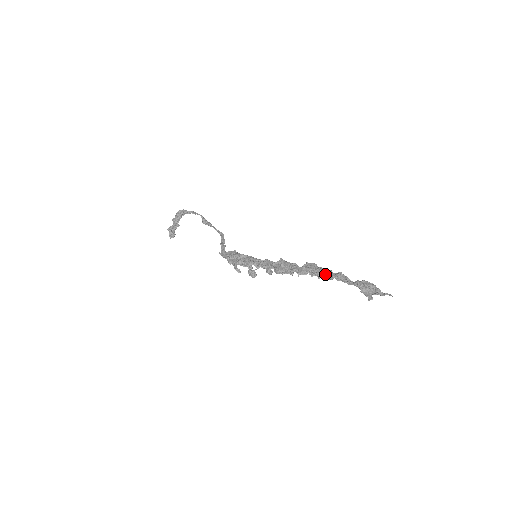
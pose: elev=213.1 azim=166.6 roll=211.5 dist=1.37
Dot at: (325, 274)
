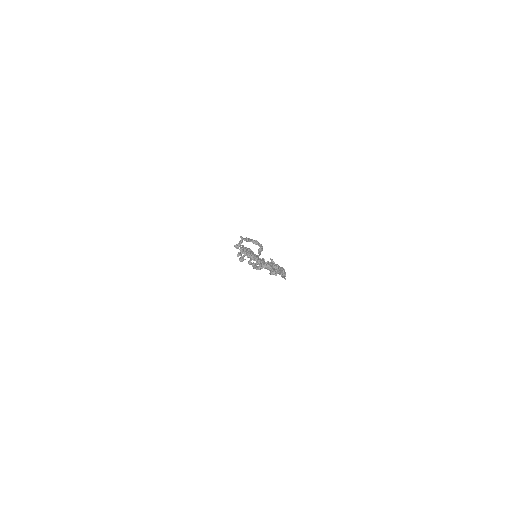
Dot at: (272, 263)
